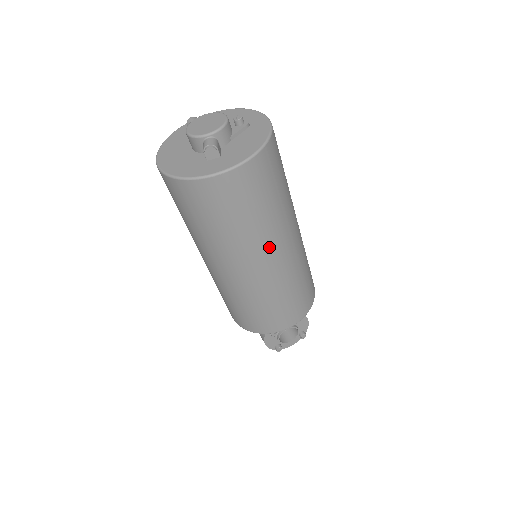
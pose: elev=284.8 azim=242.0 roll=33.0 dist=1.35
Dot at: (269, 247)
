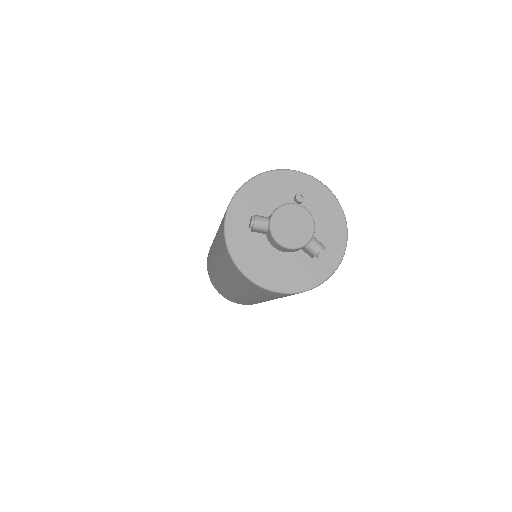
Dot at: occluded
